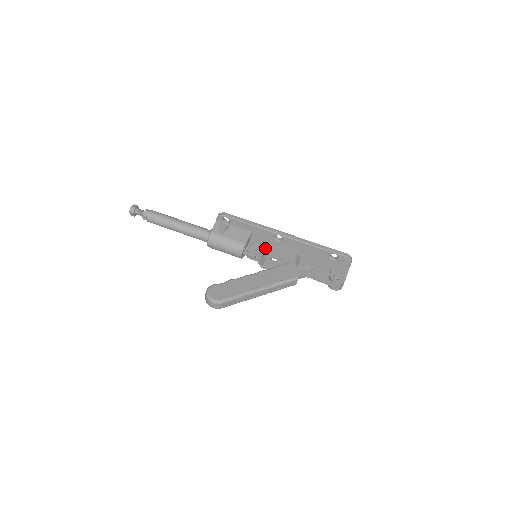
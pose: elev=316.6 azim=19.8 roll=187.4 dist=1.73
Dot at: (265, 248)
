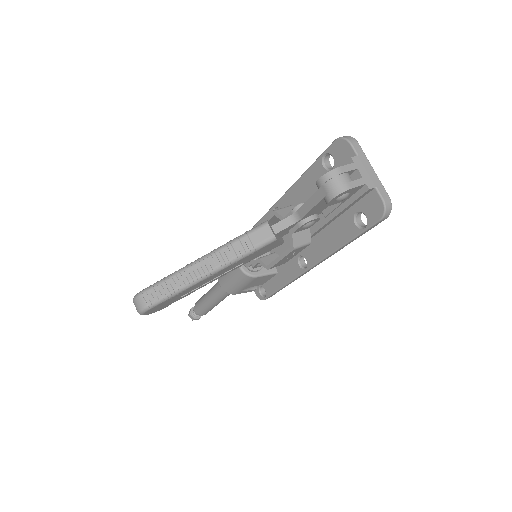
Dot at: occluded
